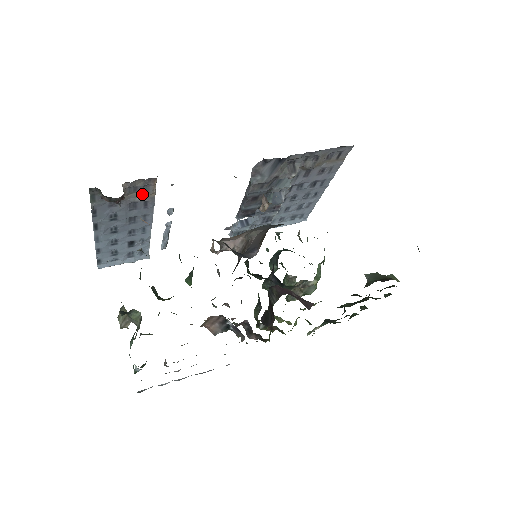
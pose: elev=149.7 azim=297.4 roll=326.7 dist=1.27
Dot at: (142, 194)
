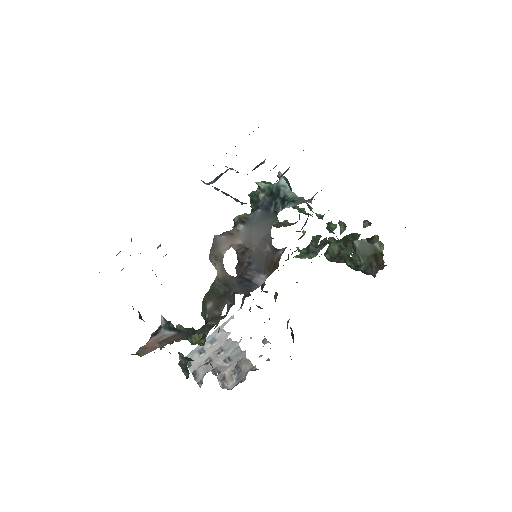
Dot at: occluded
